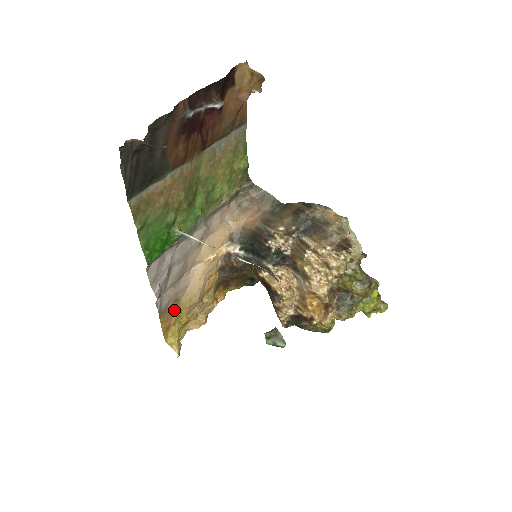
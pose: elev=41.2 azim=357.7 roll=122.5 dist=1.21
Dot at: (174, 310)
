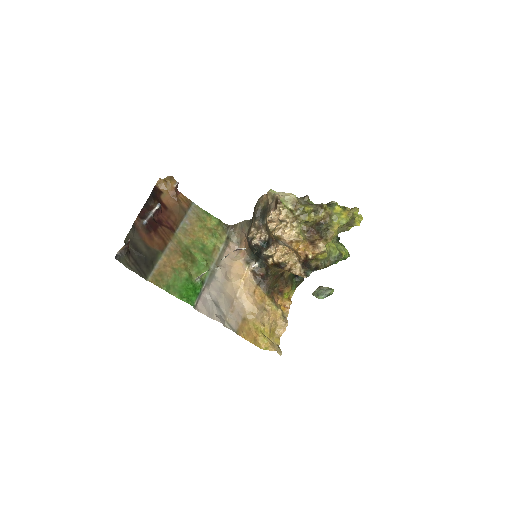
Dot at: (248, 326)
